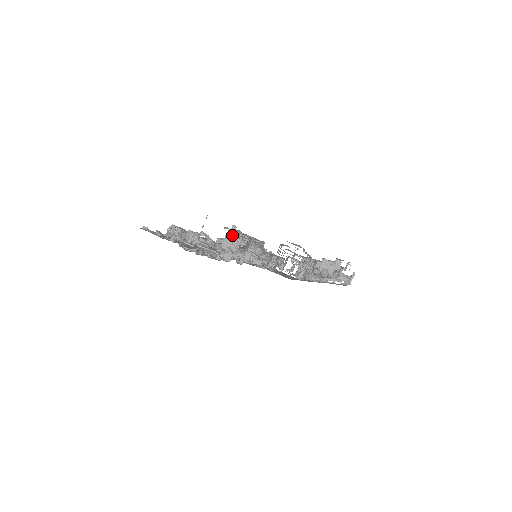
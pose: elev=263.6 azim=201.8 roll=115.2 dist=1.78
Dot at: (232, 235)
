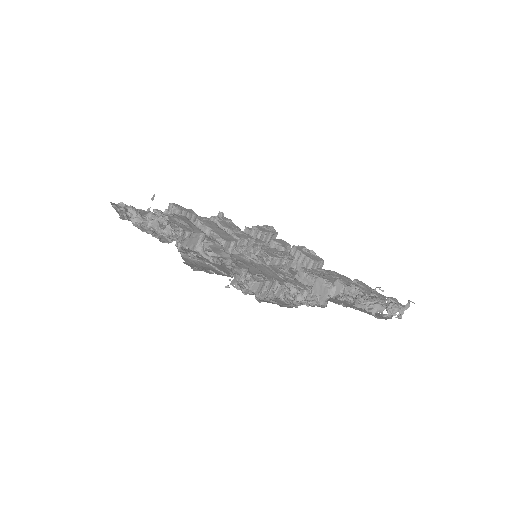
Dot at: (202, 225)
